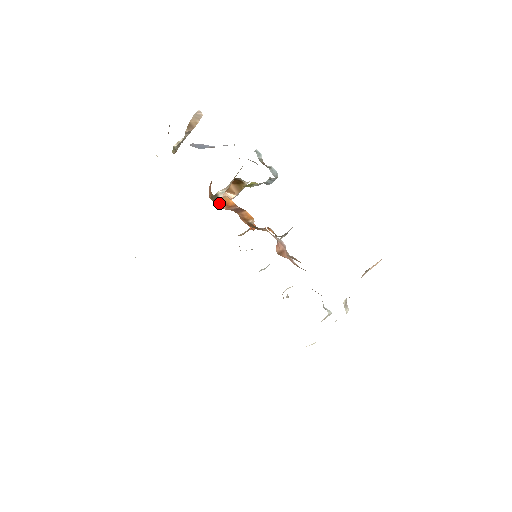
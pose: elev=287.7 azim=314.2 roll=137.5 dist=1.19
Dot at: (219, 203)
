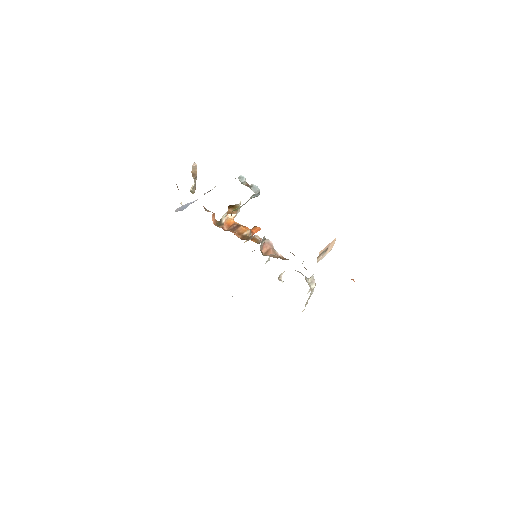
Dot at: (222, 227)
